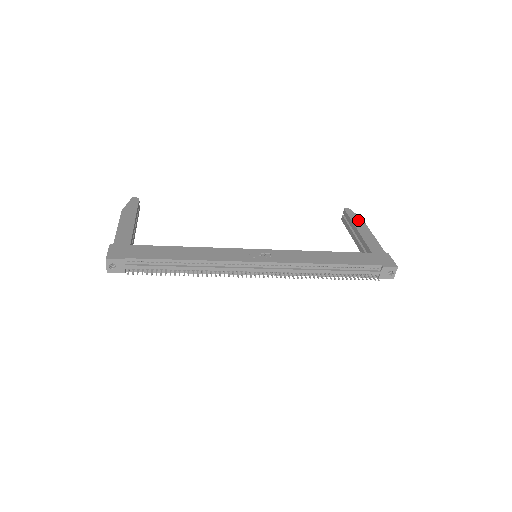
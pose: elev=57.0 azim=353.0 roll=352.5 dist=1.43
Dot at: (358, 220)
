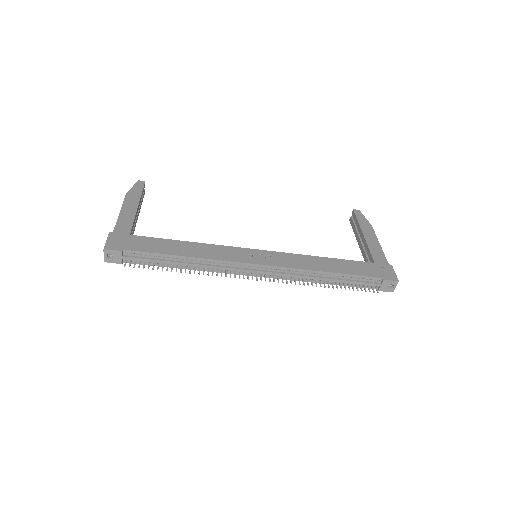
Dot at: (366, 224)
